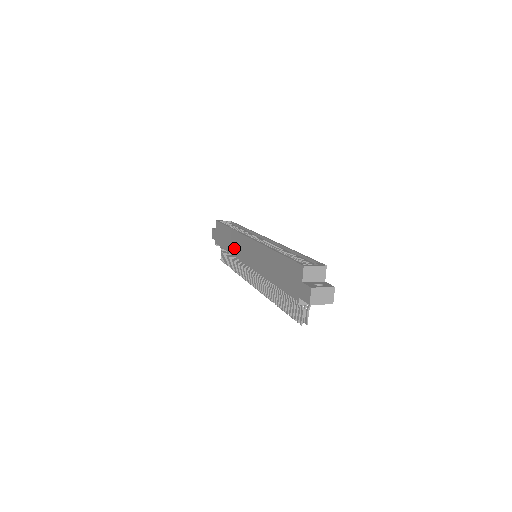
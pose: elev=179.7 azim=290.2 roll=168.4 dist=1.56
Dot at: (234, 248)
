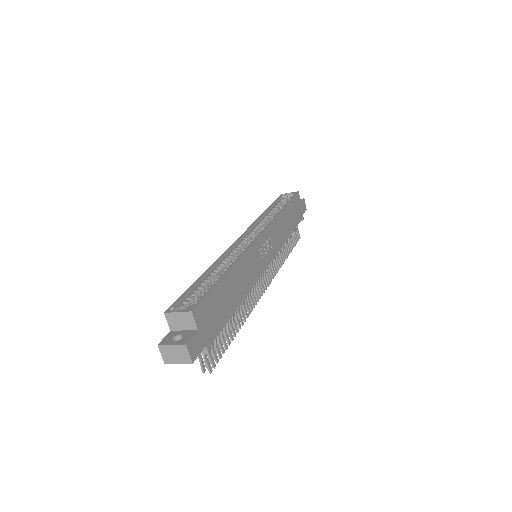
Dot at: occluded
